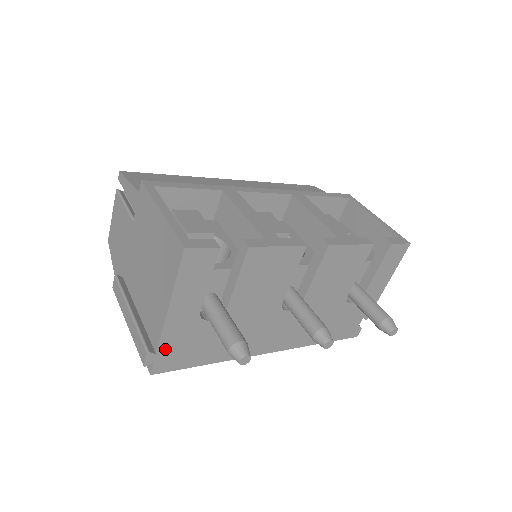
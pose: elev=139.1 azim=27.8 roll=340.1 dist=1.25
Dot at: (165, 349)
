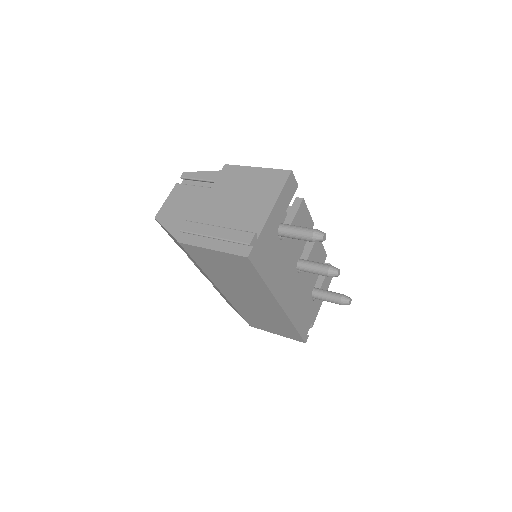
Dot at: (260, 240)
